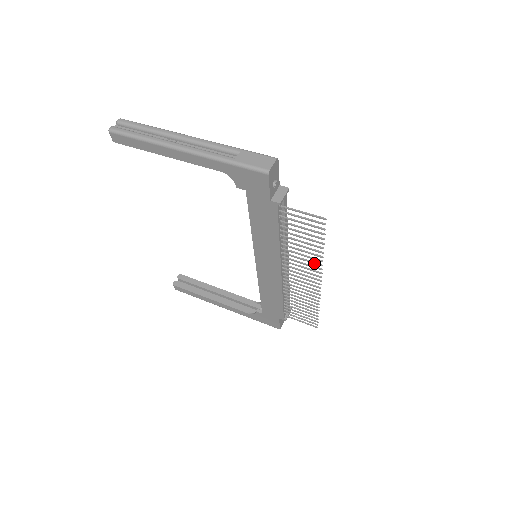
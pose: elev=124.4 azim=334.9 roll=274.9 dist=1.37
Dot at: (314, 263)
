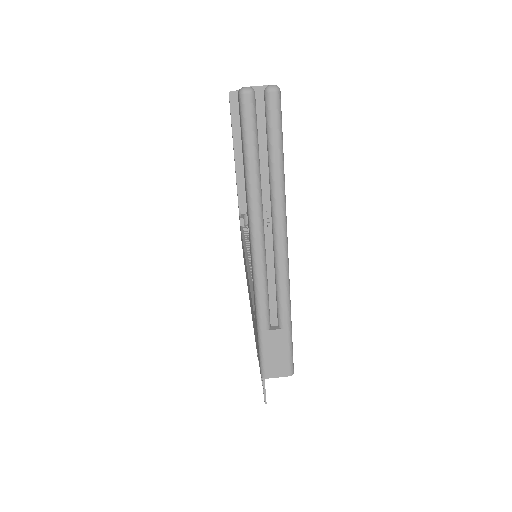
Dot at: occluded
